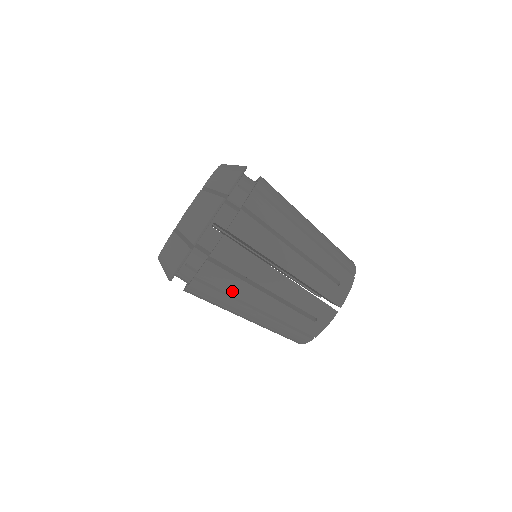
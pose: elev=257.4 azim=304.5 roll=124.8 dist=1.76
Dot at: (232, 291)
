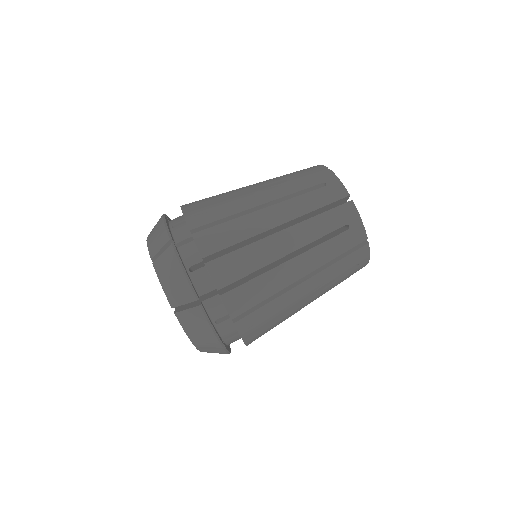
Dot at: (269, 292)
